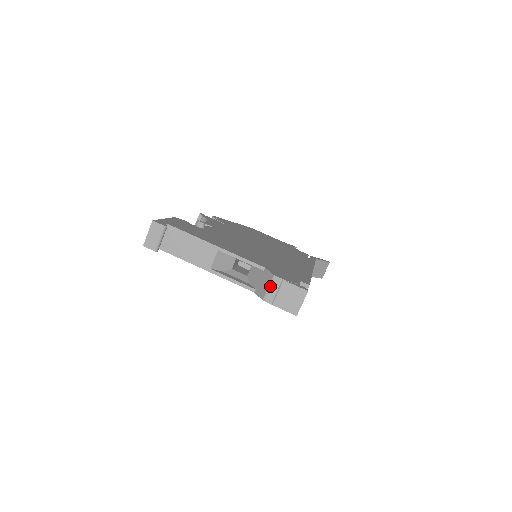
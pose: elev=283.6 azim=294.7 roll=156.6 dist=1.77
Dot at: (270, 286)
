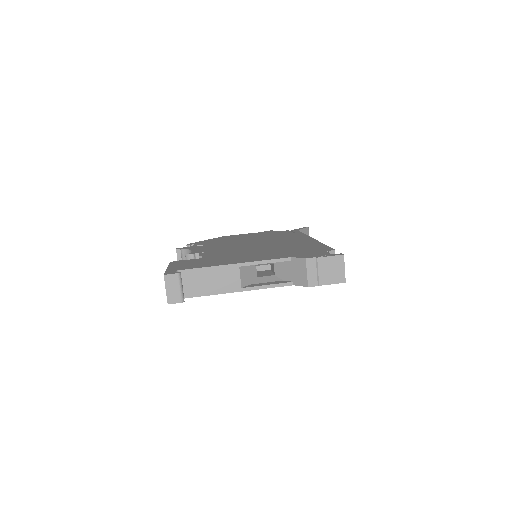
Dot at: (308, 270)
